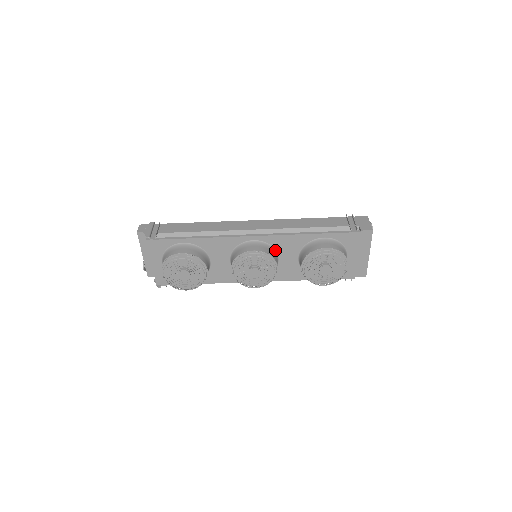
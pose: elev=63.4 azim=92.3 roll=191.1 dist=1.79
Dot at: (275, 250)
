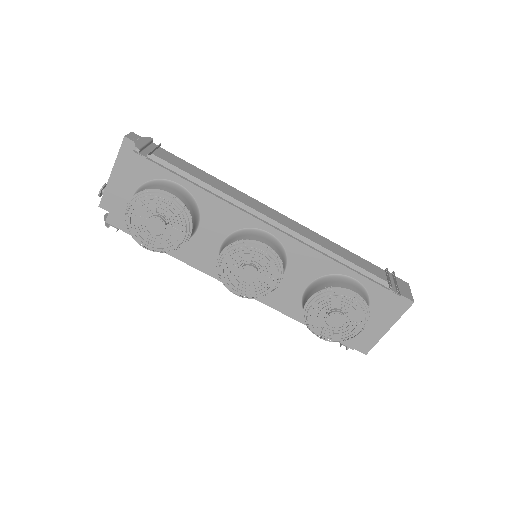
Dot at: (286, 261)
